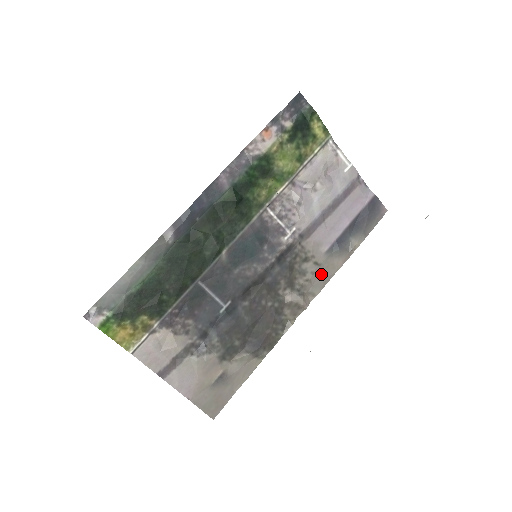
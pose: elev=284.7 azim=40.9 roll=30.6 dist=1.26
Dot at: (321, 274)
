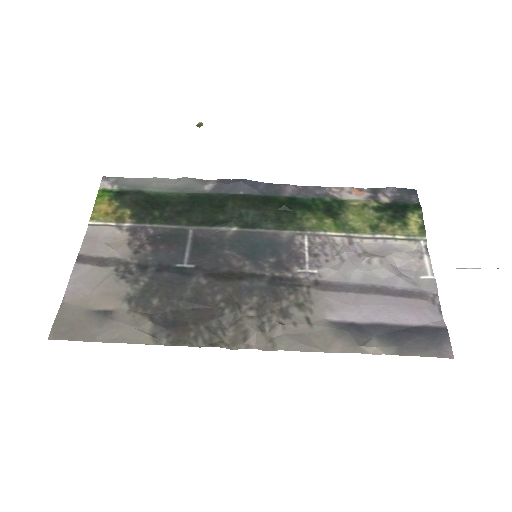
Dot at: (303, 336)
